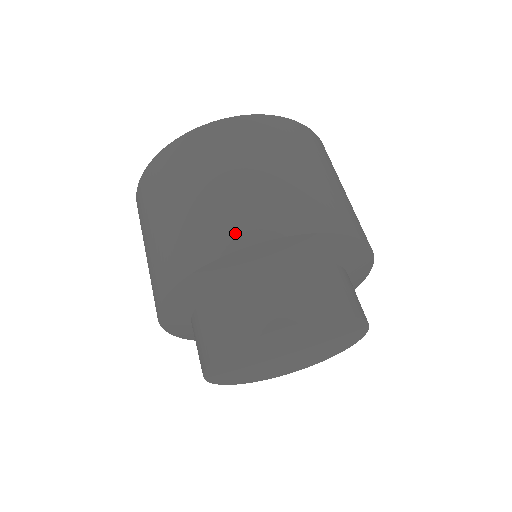
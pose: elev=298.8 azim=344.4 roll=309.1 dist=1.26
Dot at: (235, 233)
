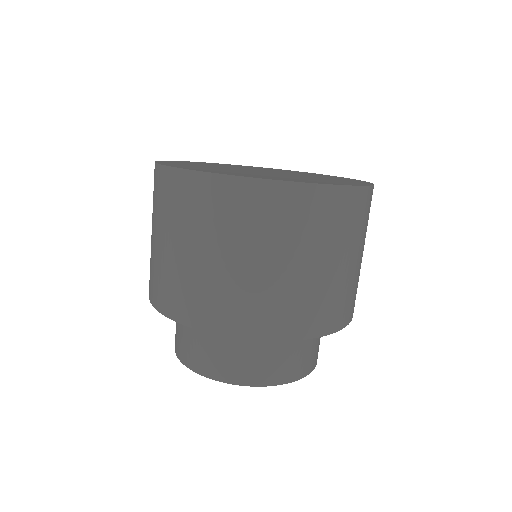
Dot at: (315, 322)
